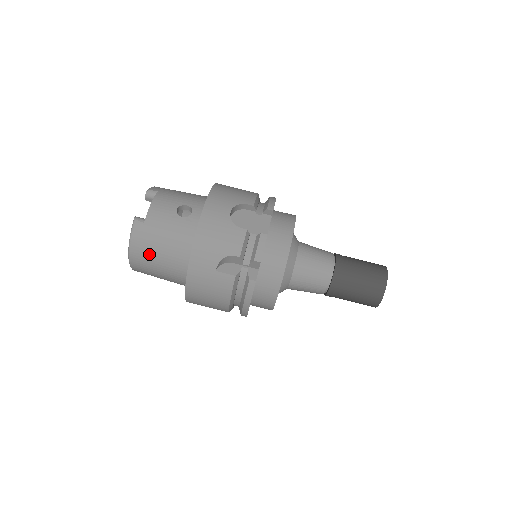
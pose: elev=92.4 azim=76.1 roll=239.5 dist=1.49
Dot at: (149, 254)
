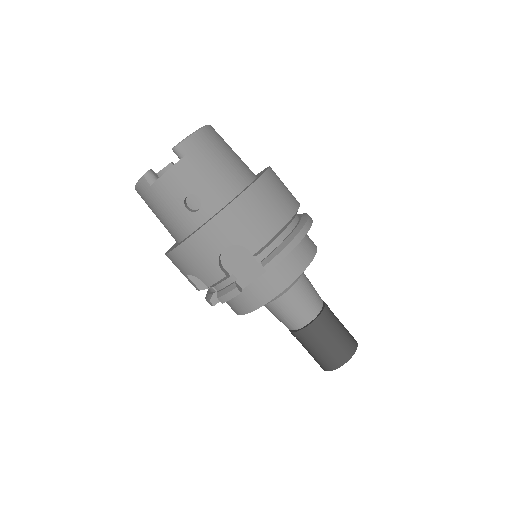
Dot at: (149, 206)
